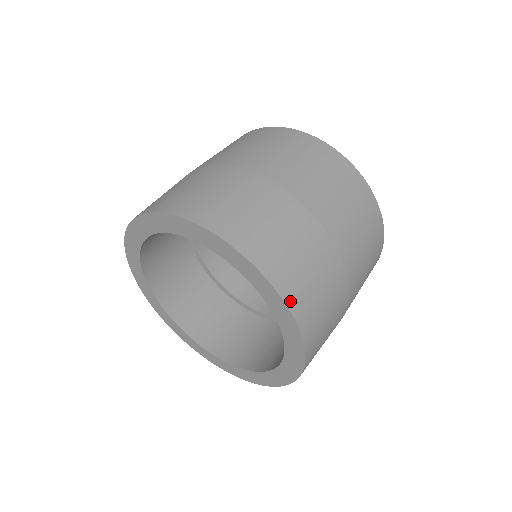
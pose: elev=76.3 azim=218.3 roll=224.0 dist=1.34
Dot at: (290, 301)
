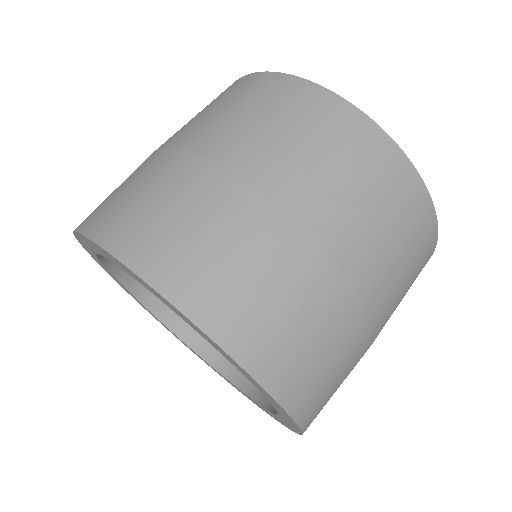
Dot at: (297, 411)
